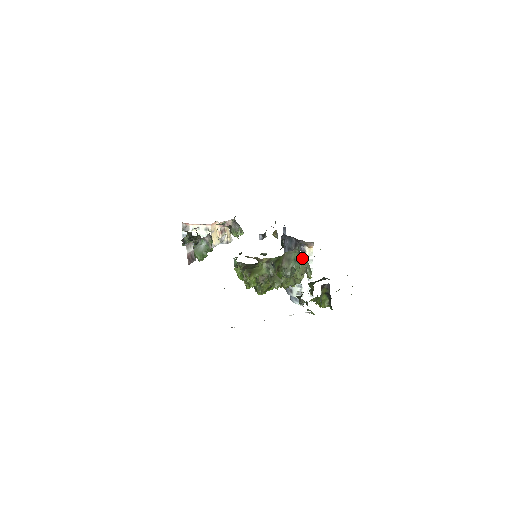
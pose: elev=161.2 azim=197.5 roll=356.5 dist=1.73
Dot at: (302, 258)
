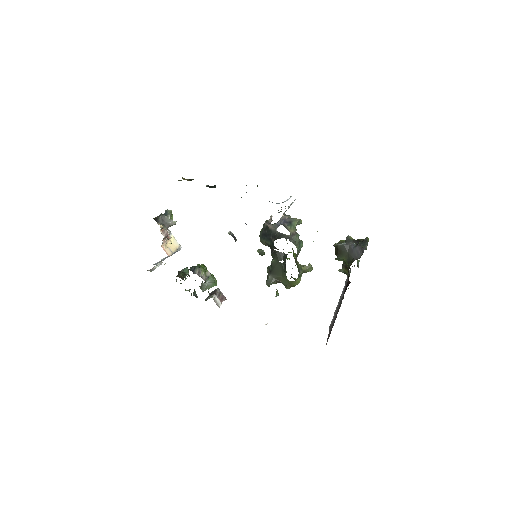
Dot at: (294, 234)
